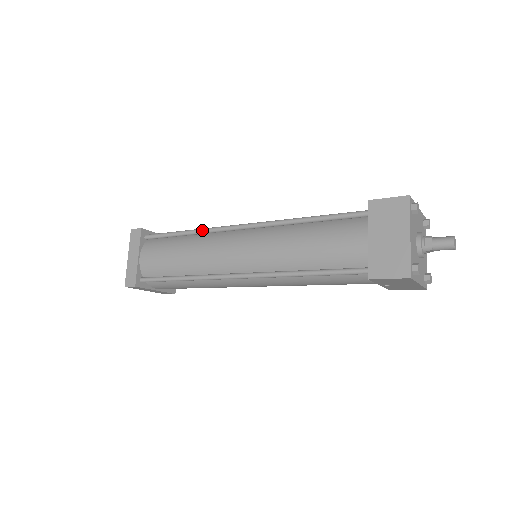
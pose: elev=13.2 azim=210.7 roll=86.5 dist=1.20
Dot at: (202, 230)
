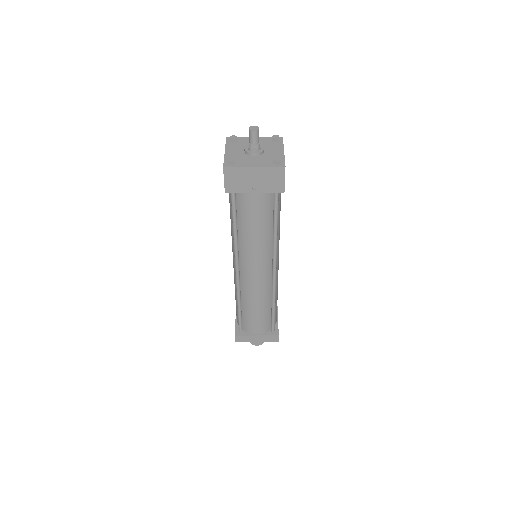
Dot at: occluded
